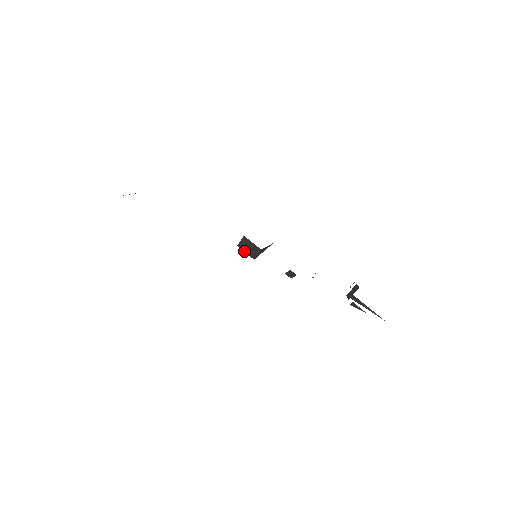
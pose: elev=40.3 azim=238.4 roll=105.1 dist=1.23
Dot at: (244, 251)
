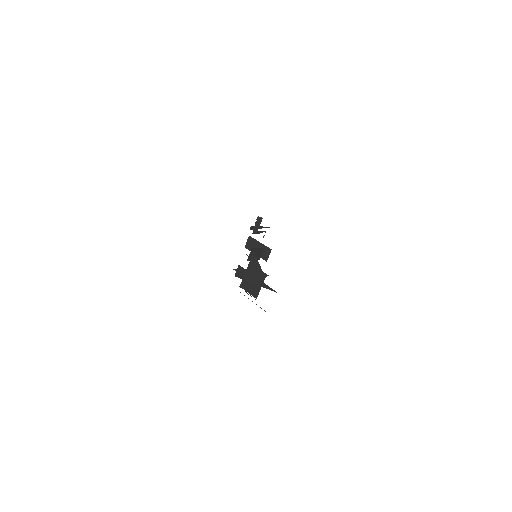
Dot at: occluded
